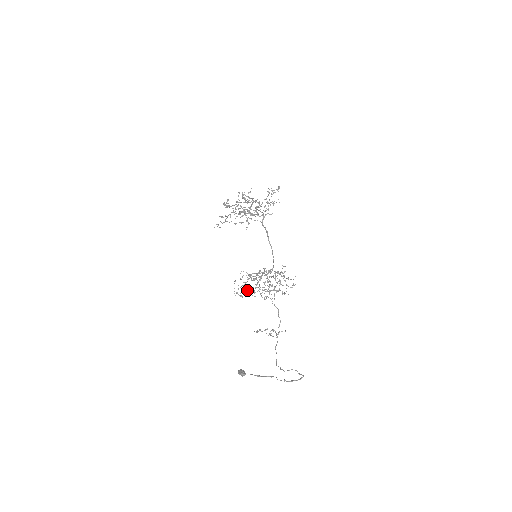
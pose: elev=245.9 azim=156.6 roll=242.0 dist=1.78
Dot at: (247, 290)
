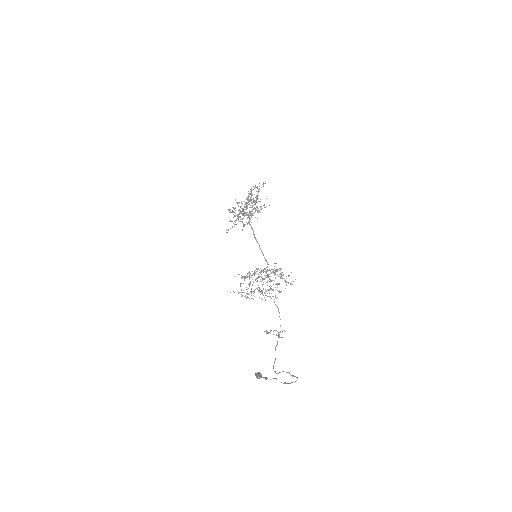
Dot at: occluded
